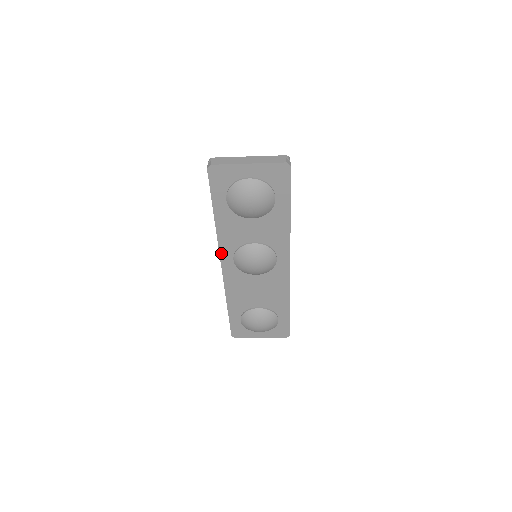
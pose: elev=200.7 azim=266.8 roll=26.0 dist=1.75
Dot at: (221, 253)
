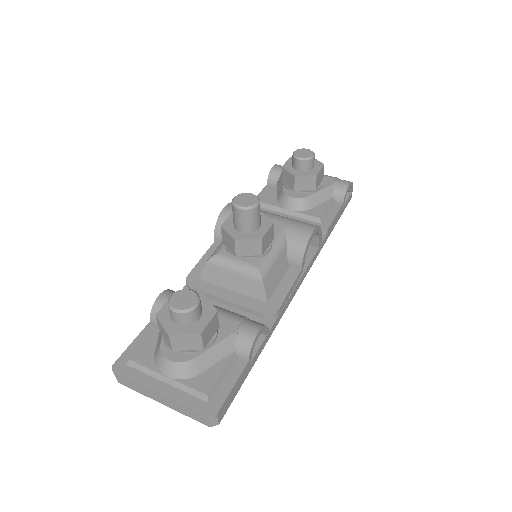
Dot at: occluded
